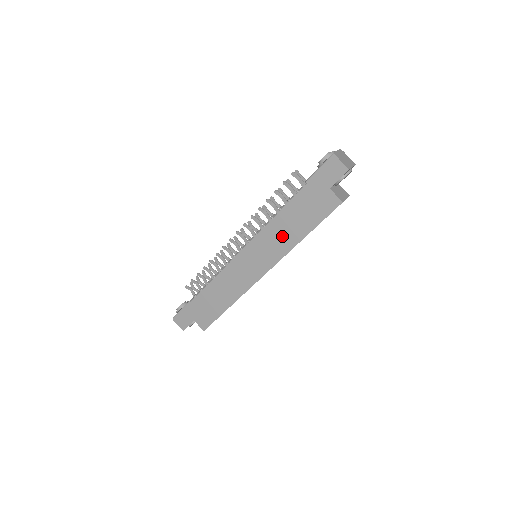
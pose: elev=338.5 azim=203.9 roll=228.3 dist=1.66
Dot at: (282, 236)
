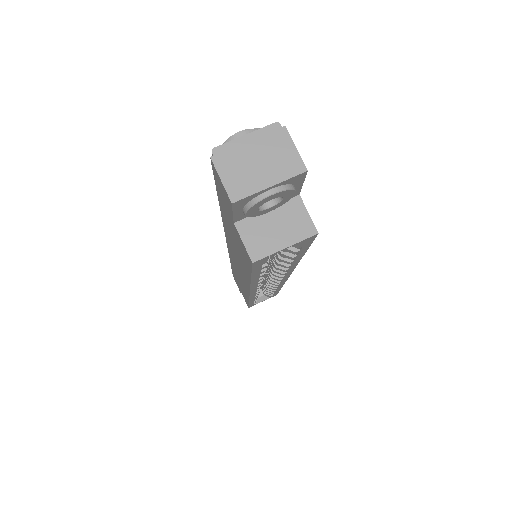
Dot at: (238, 258)
